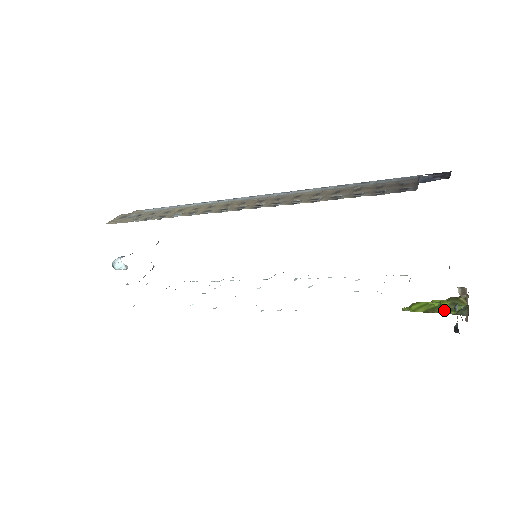
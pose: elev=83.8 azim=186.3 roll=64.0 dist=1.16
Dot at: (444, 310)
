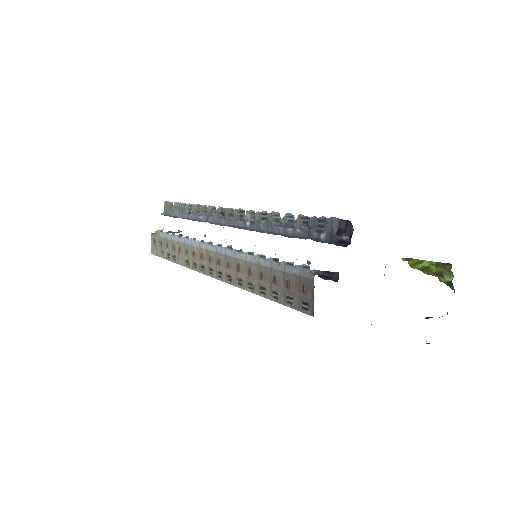
Dot at: (435, 274)
